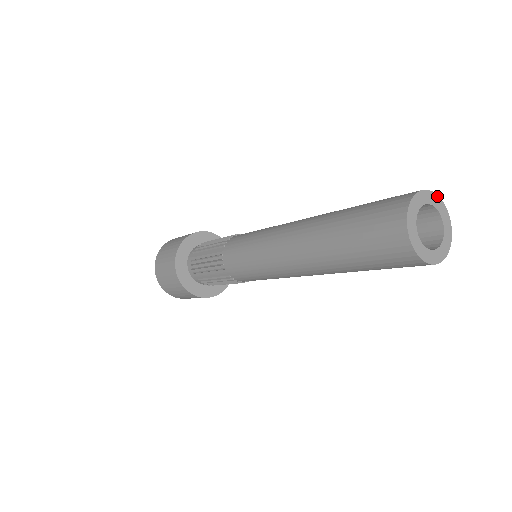
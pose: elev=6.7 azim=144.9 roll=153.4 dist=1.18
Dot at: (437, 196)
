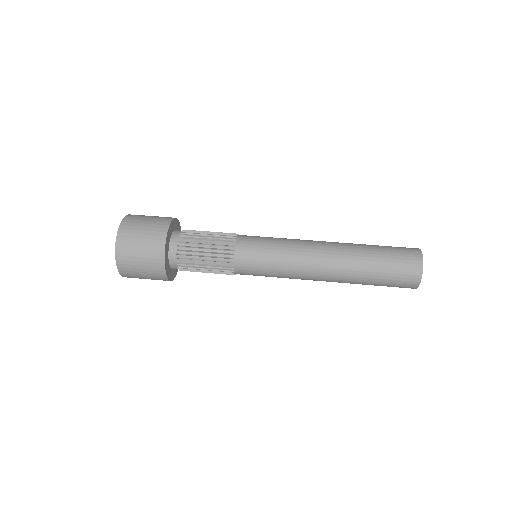
Dot at: occluded
